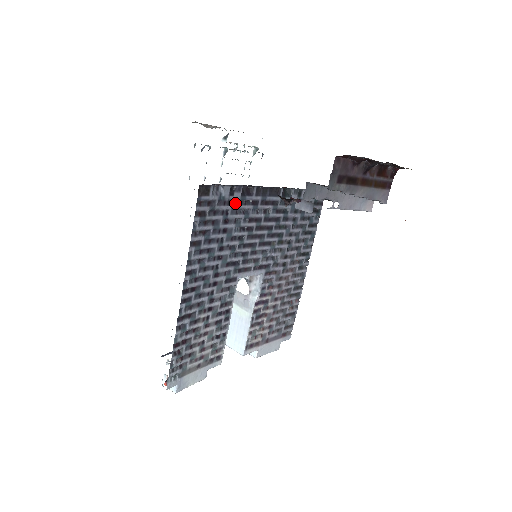
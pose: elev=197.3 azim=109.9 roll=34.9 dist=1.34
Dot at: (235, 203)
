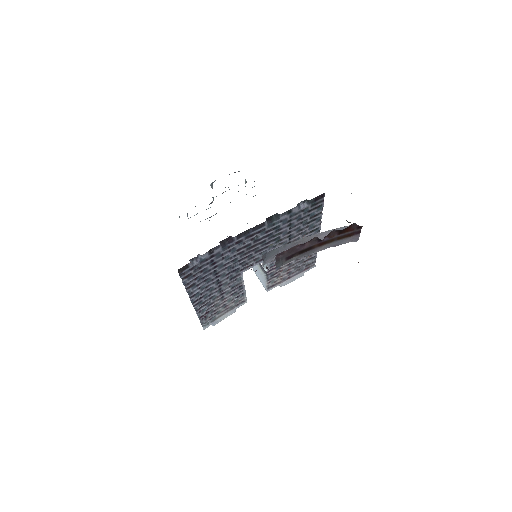
Dot at: (218, 253)
